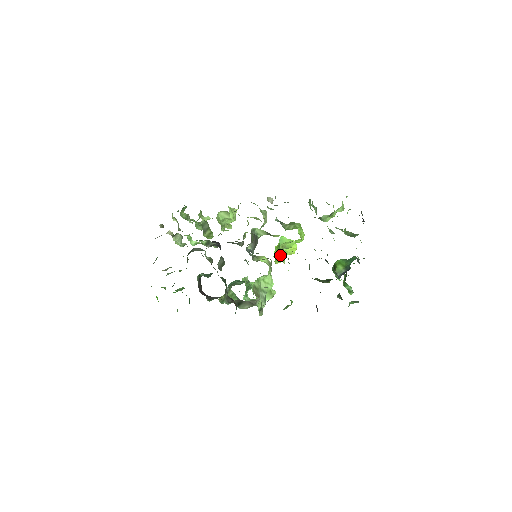
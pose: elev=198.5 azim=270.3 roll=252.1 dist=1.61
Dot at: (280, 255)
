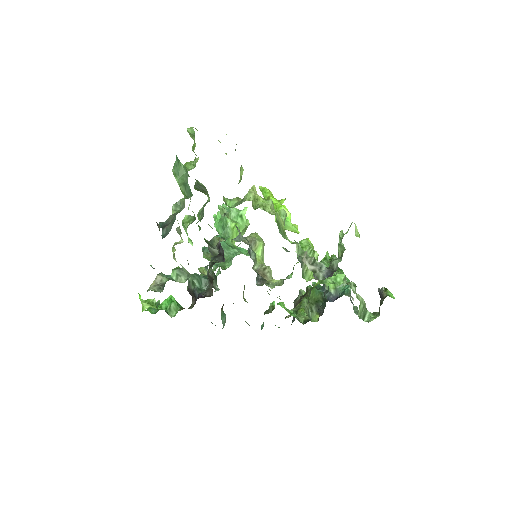
Dot at: occluded
